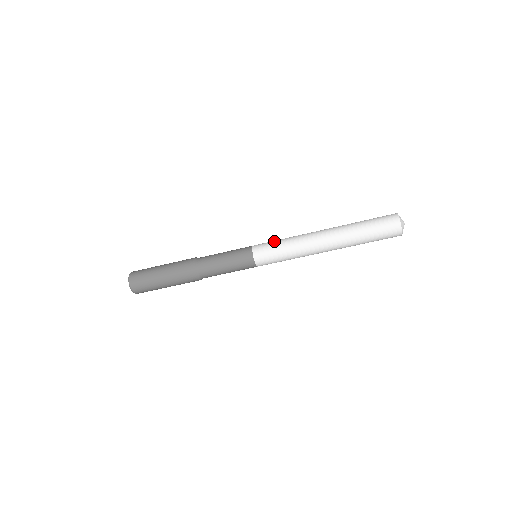
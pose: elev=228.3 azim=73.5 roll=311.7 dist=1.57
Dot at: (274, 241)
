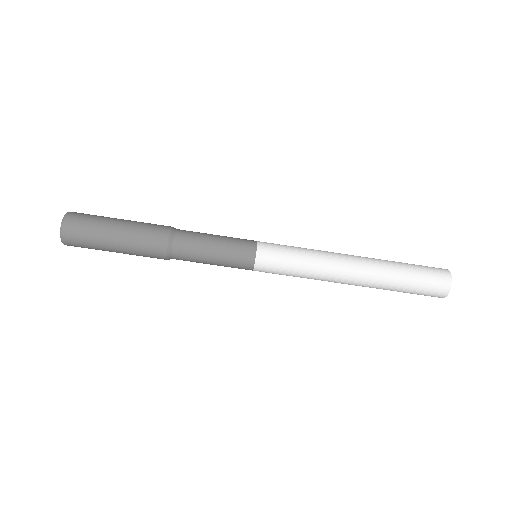
Dot at: (288, 252)
